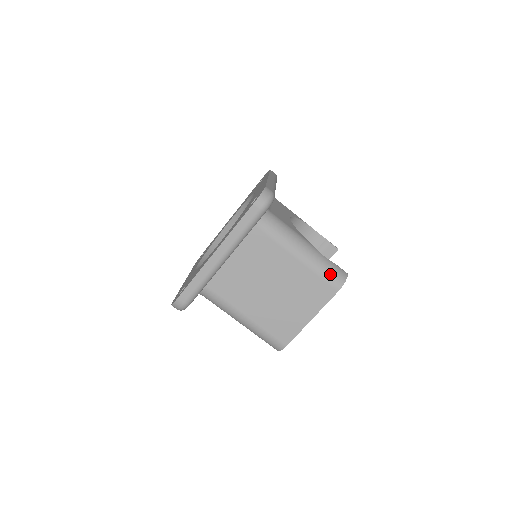
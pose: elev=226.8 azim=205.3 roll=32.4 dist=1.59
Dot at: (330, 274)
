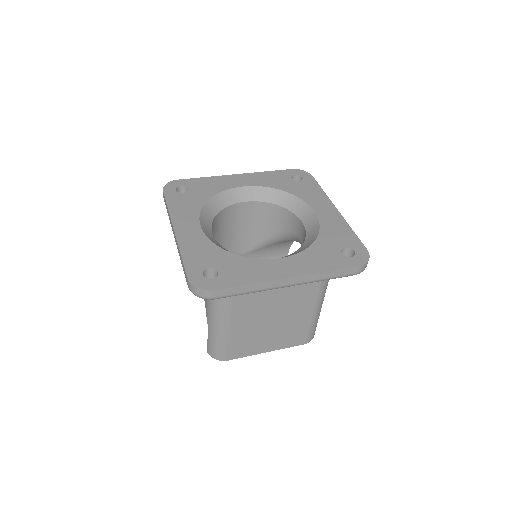
Dot at: (314, 330)
